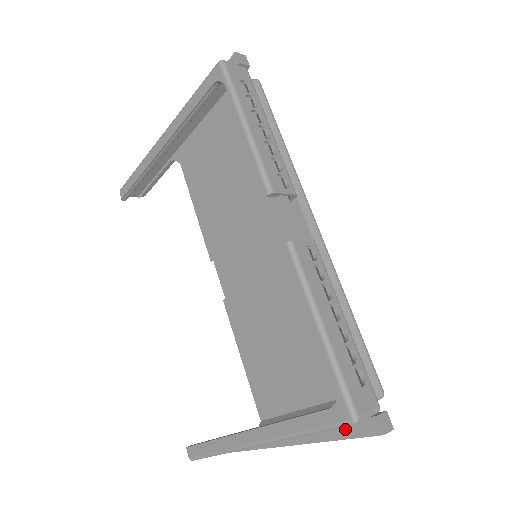
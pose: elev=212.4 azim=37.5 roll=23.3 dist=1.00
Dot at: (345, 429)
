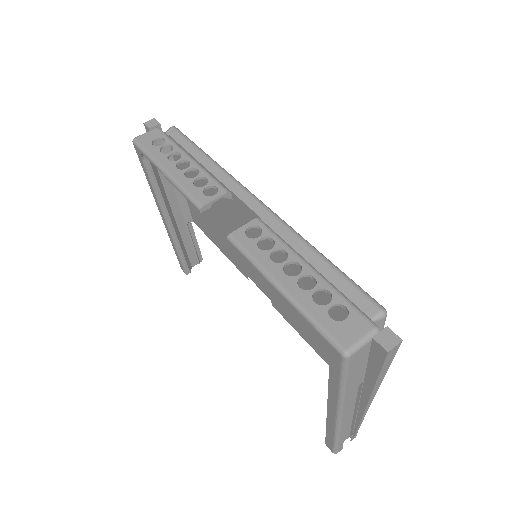
Dot at: (372, 364)
